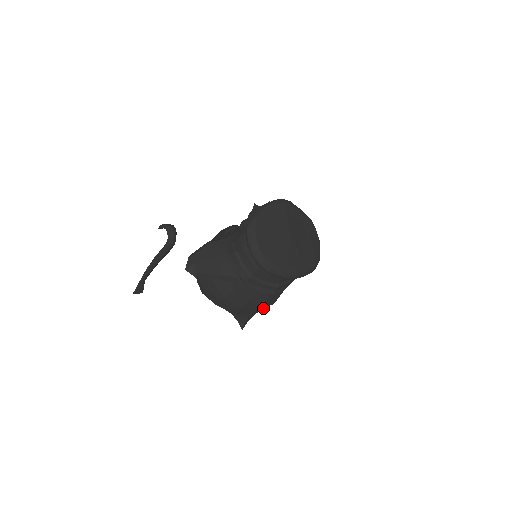
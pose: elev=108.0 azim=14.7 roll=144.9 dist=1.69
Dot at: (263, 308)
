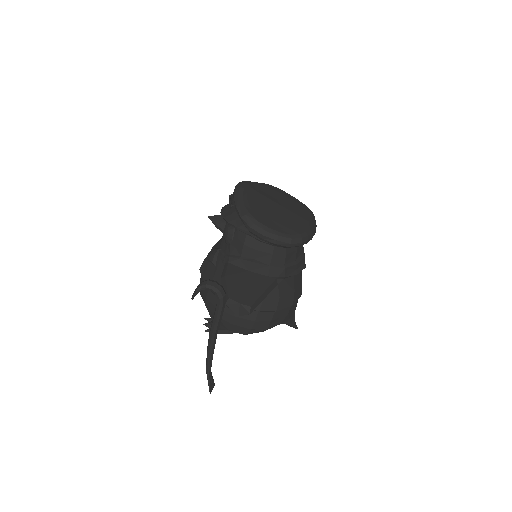
Dot at: occluded
